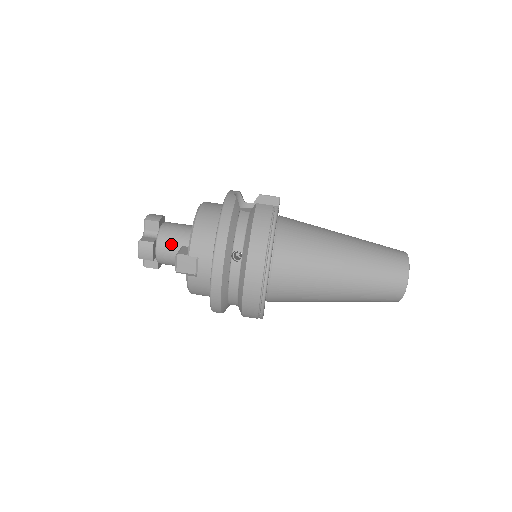
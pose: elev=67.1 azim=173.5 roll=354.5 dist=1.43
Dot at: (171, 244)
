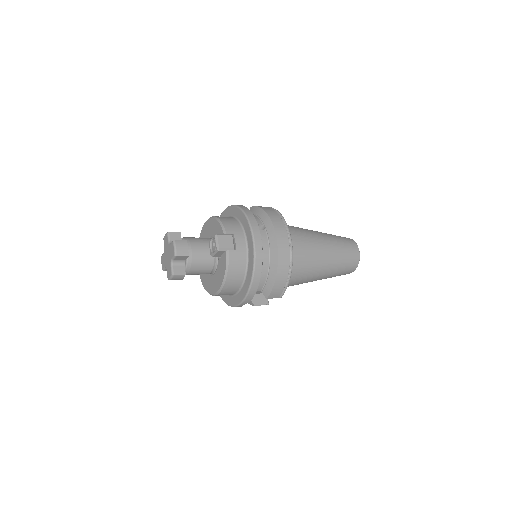
Dot at: (198, 243)
